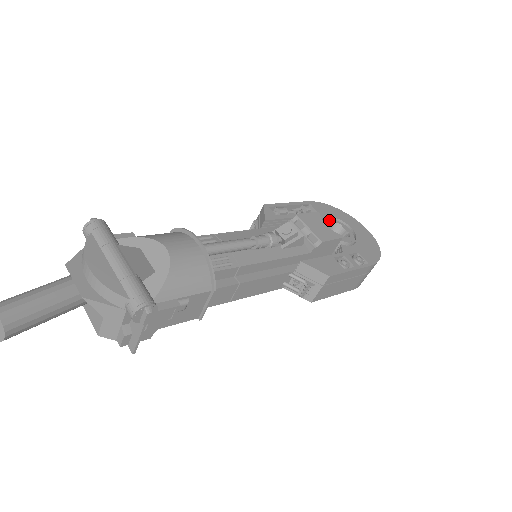
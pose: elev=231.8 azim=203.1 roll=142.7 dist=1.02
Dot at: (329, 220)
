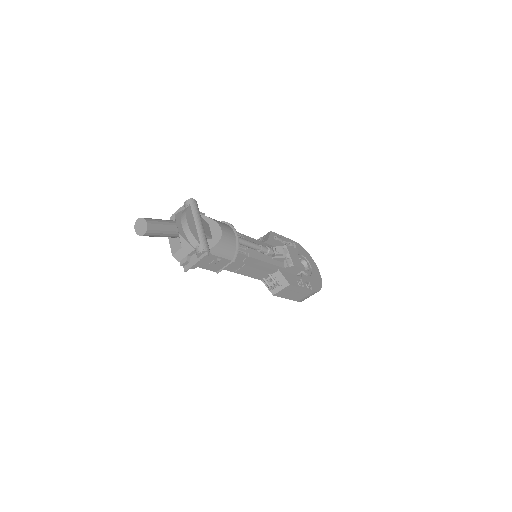
Dot at: (301, 257)
